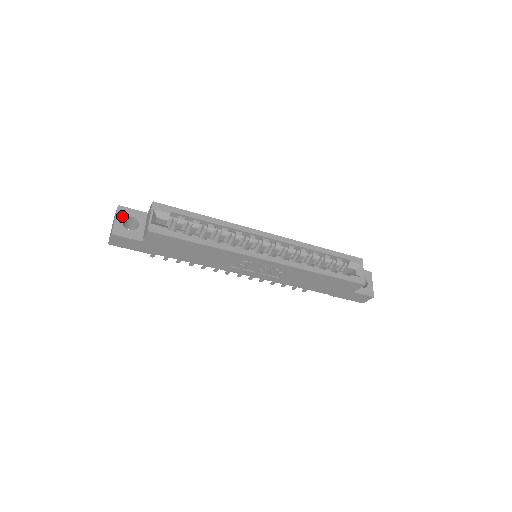
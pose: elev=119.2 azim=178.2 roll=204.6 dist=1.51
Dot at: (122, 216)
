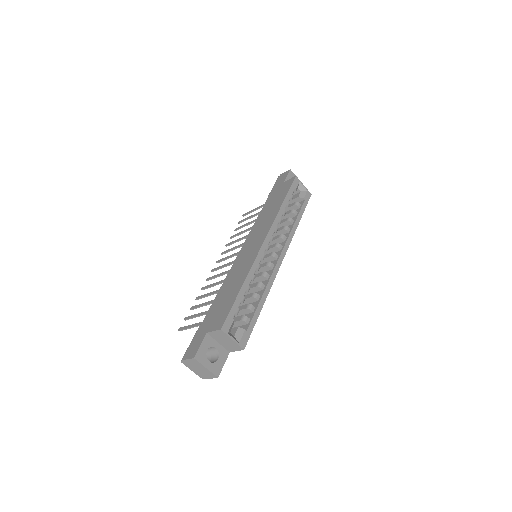
Dot at: (205, 360)
